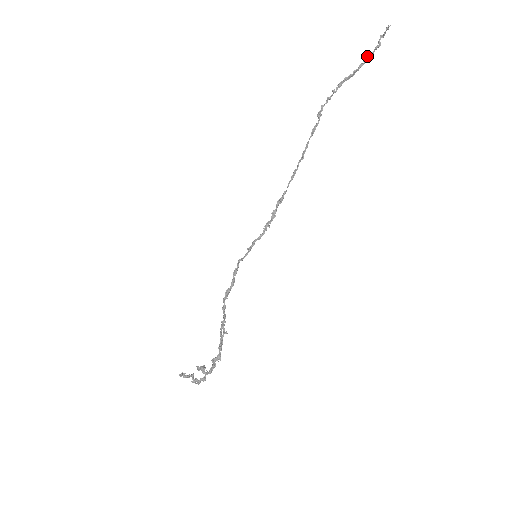
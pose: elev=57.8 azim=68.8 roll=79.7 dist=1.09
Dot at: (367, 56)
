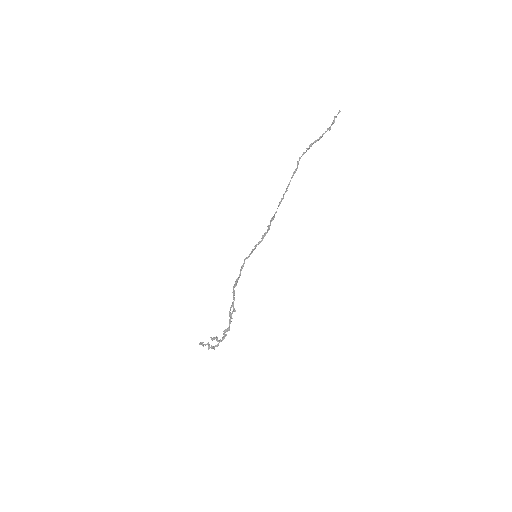
Dot at: (327, 128)
